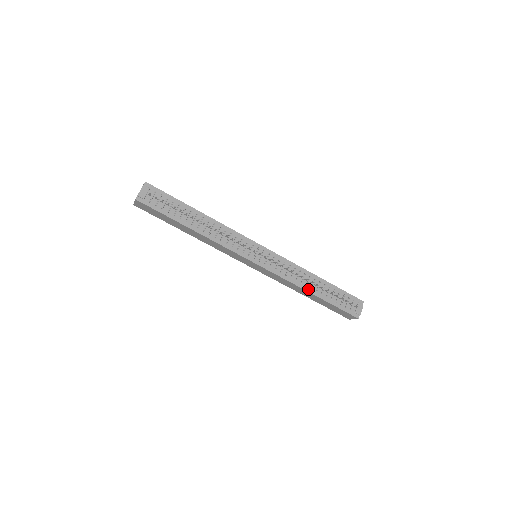
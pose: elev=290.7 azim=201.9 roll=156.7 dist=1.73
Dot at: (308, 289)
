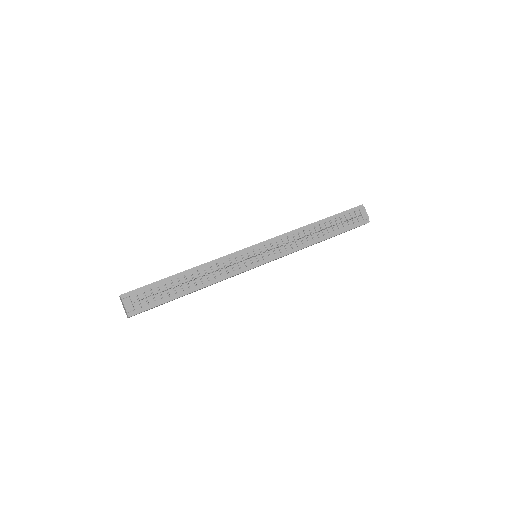
Dot at: (317, 240)
